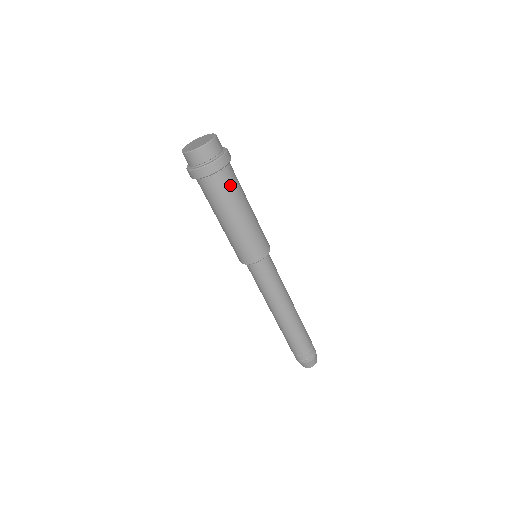
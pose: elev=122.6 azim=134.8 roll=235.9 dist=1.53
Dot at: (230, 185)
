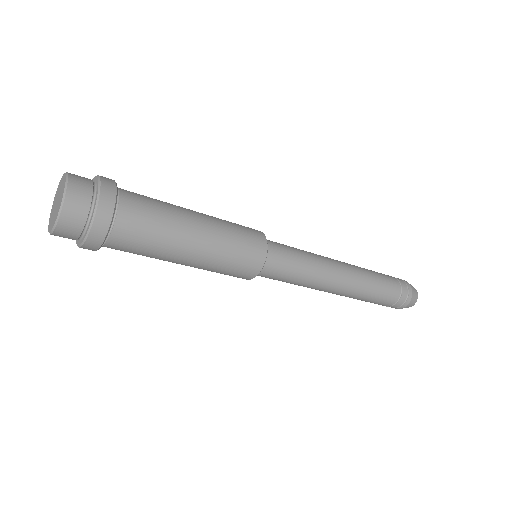
Dot at: (142, 230)
